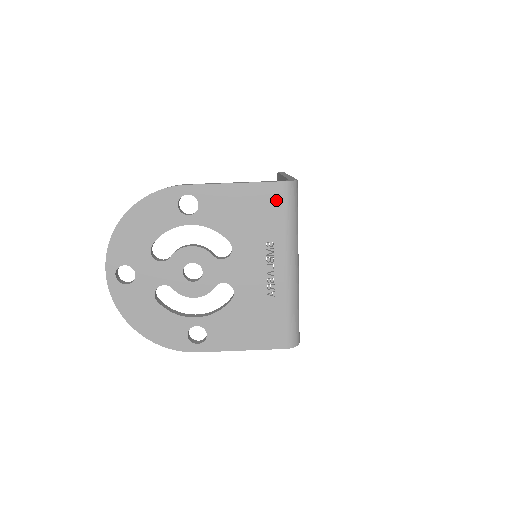
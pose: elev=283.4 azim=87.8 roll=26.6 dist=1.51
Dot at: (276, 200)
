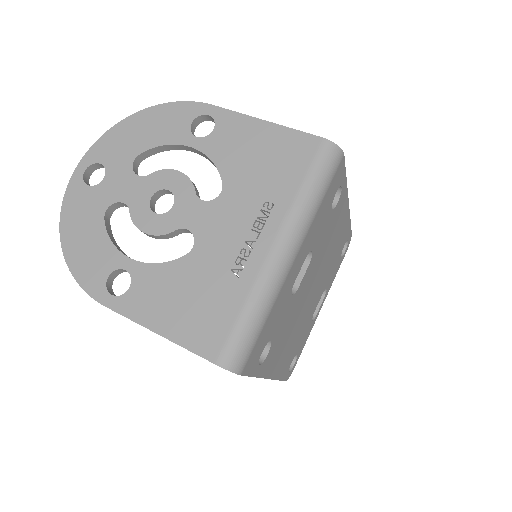
Dot at: (303, 156)
